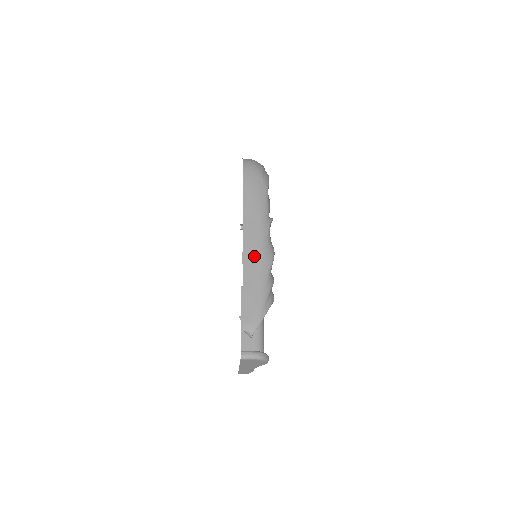
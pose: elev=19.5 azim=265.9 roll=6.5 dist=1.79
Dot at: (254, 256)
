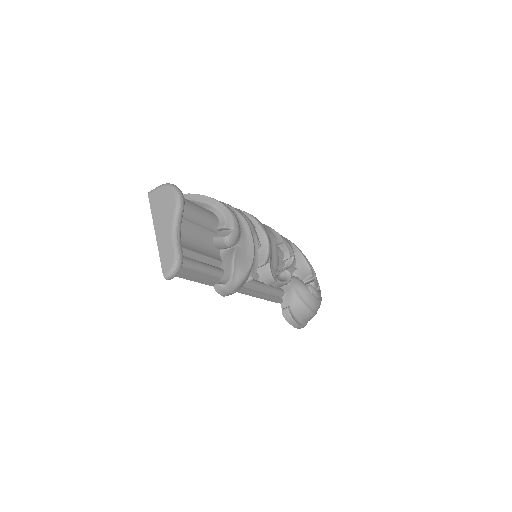
Dot at: occluded
